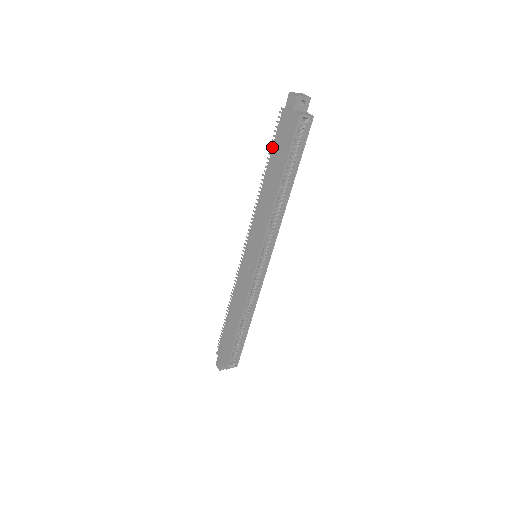
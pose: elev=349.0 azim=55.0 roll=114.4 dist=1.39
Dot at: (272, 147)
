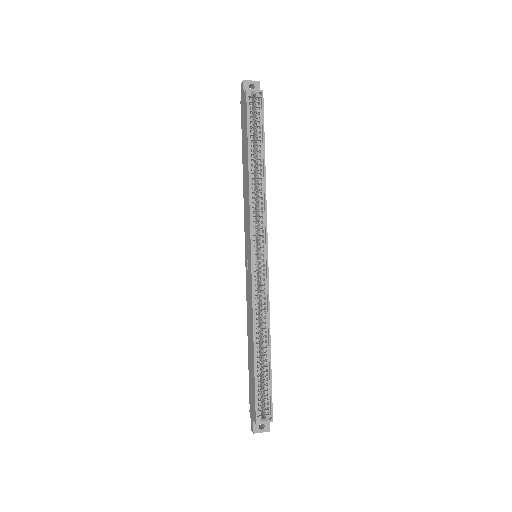
Dot at: occluded
